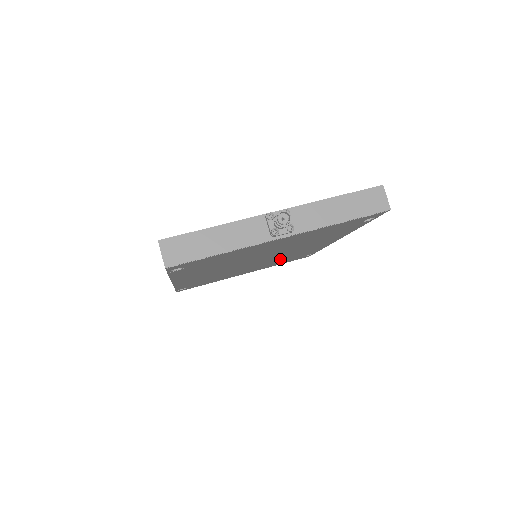
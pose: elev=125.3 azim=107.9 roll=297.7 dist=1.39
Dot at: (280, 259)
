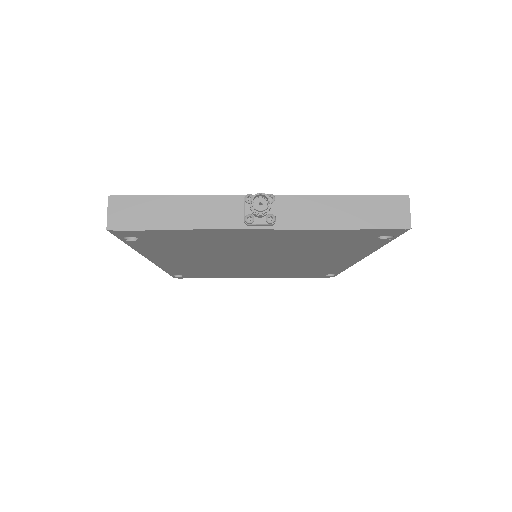
Dot at: (289, 269)
